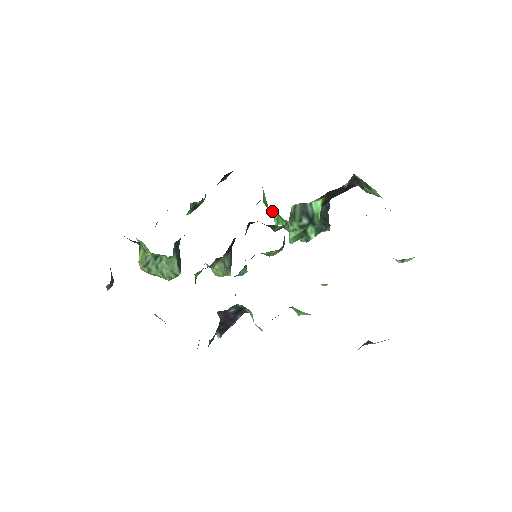
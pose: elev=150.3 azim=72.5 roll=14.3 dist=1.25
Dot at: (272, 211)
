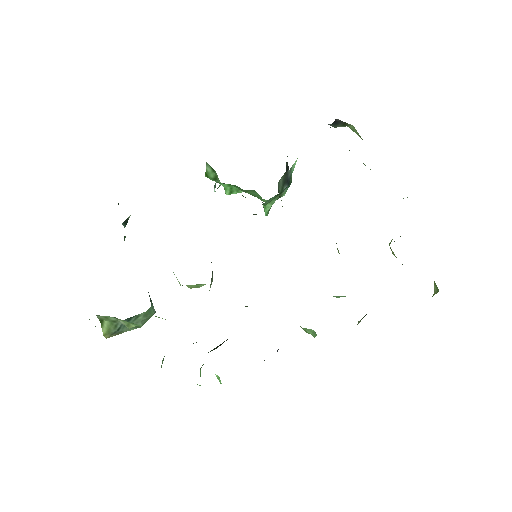
Dot at: (222, 183)
